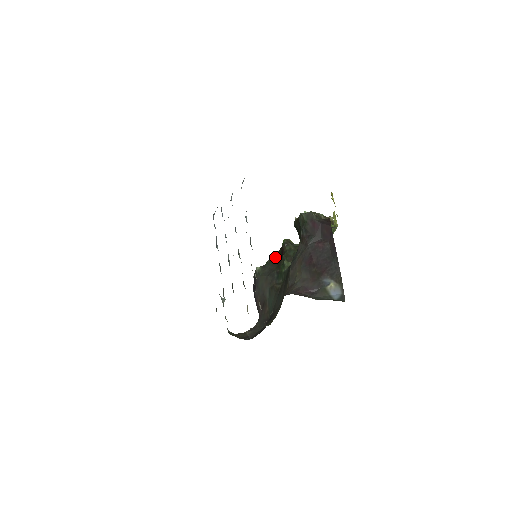
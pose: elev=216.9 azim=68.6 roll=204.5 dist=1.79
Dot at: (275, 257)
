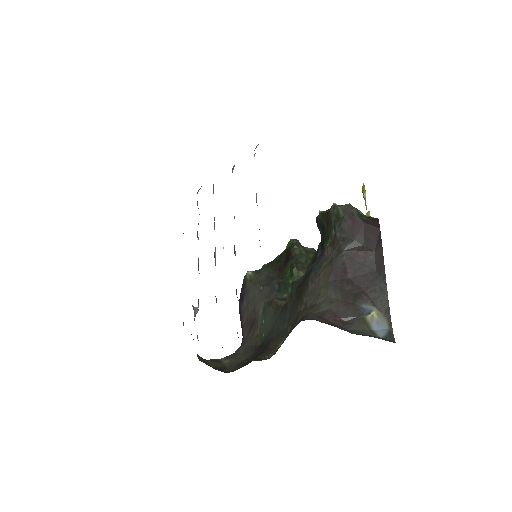
Dot at: (276, 261)
